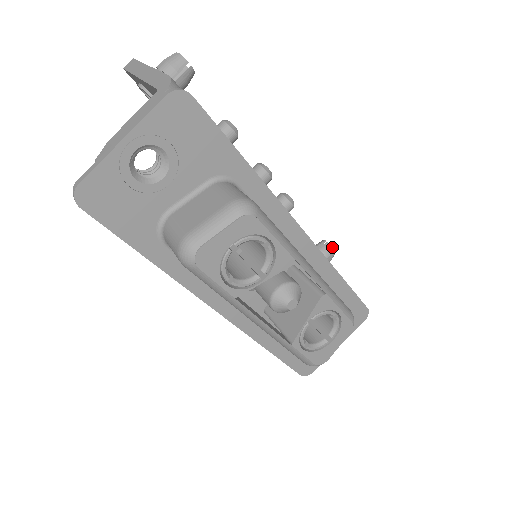
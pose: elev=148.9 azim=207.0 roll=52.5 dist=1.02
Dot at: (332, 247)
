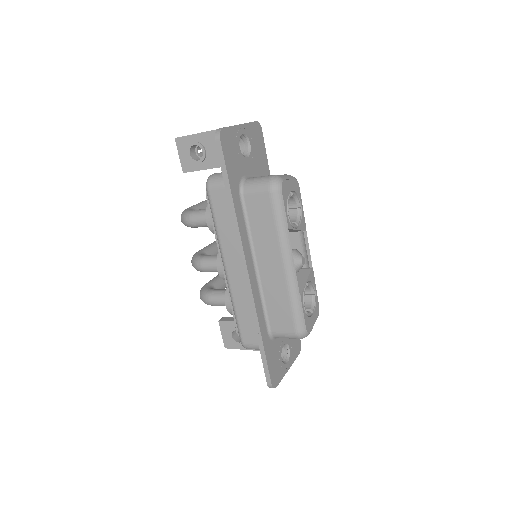
Dot at: occluded
